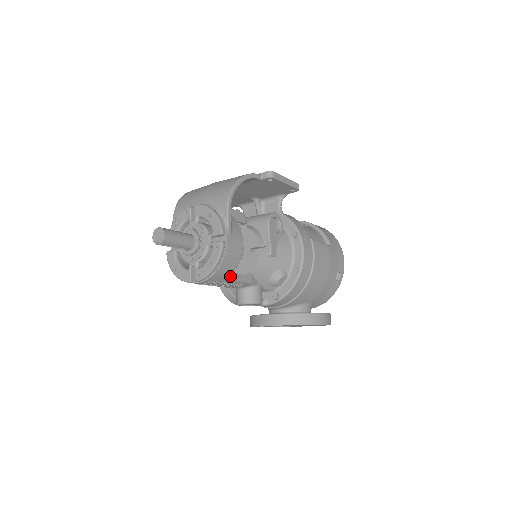
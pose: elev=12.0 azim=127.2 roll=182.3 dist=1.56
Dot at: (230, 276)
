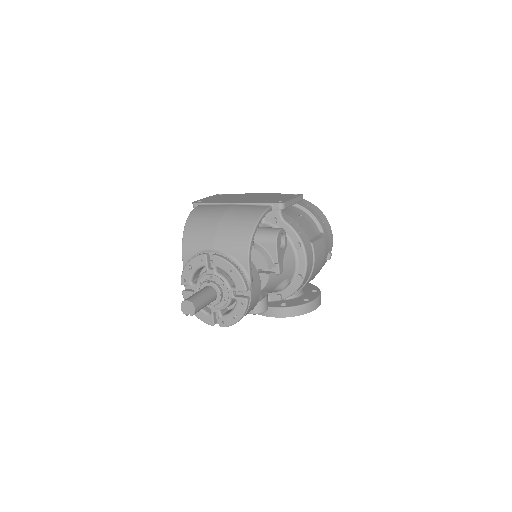
Dot at: occluded
